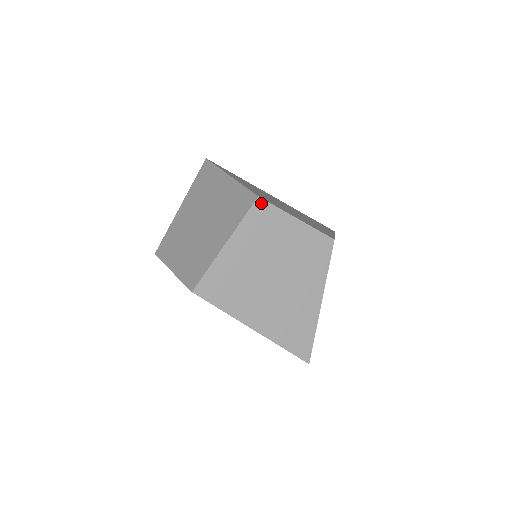
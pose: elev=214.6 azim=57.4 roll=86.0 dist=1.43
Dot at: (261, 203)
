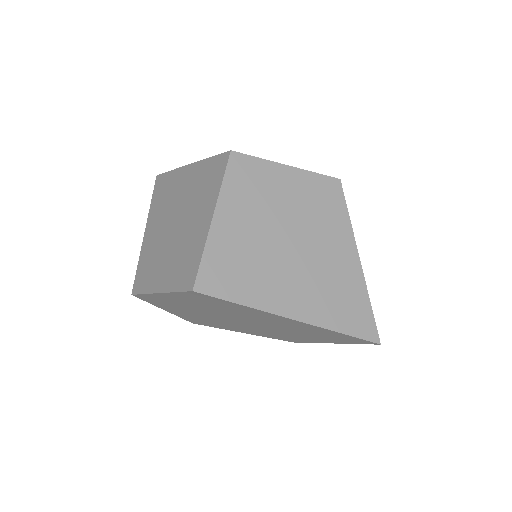
Dot at: (237, 157)
